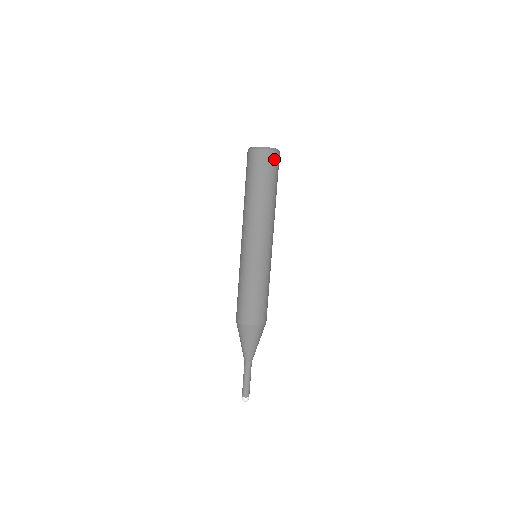
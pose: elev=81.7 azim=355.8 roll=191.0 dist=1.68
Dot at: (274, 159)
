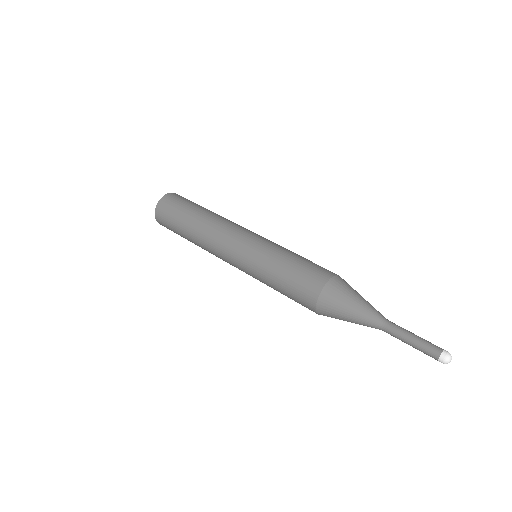
Dot at: (169, 200)
